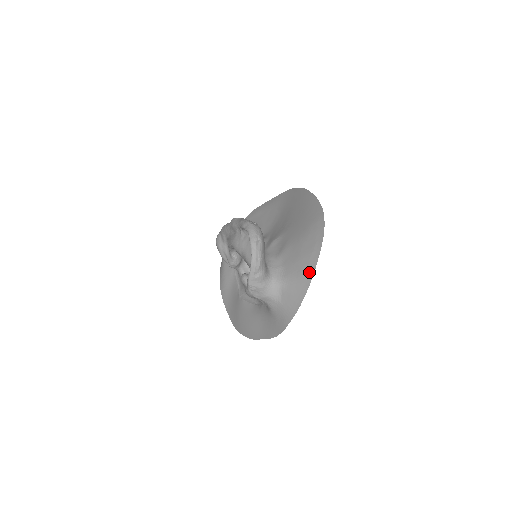
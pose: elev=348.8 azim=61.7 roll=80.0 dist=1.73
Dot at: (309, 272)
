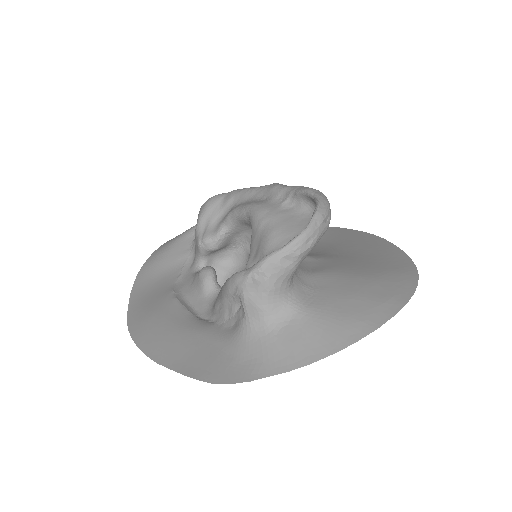
Dot at: (365, 324)
